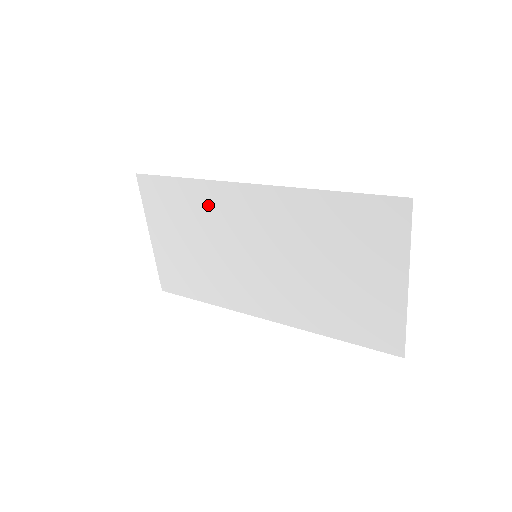
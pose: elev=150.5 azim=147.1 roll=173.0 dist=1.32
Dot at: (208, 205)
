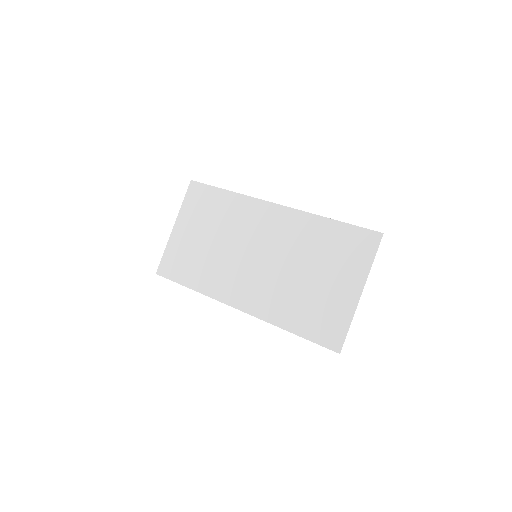
Dot at: (237, 212)
